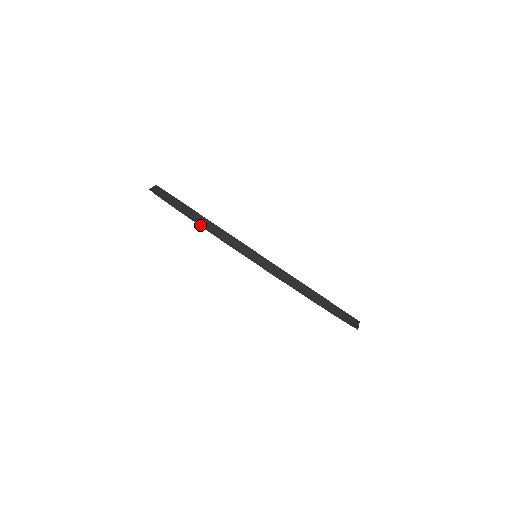
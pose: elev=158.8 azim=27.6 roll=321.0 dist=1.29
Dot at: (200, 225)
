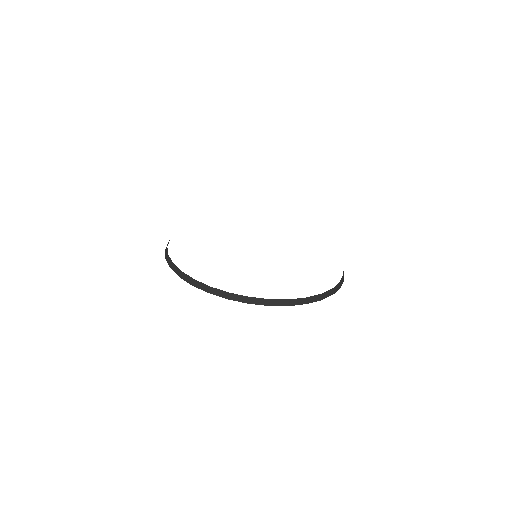
Dot at: occluded
